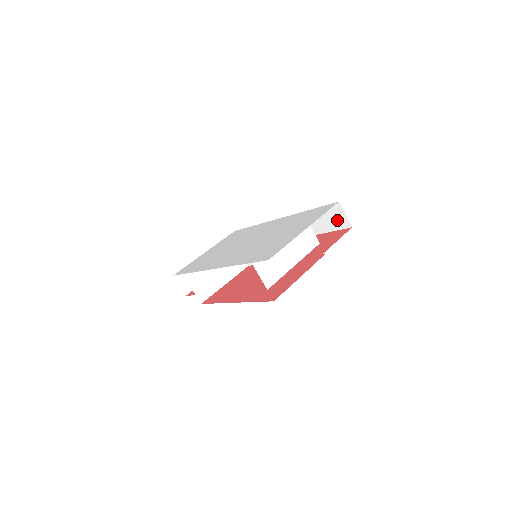
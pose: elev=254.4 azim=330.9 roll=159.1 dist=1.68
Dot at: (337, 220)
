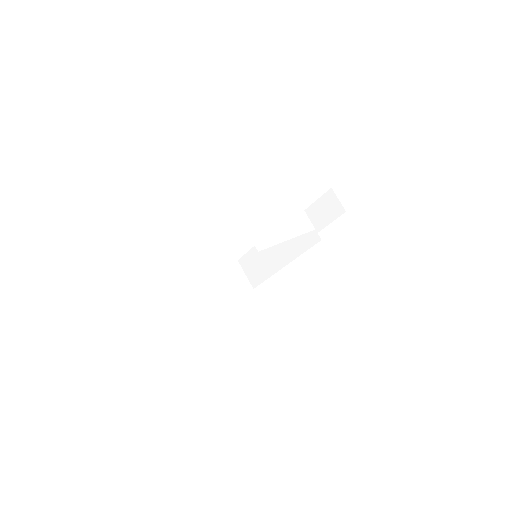
Dot at: (332, 209)
